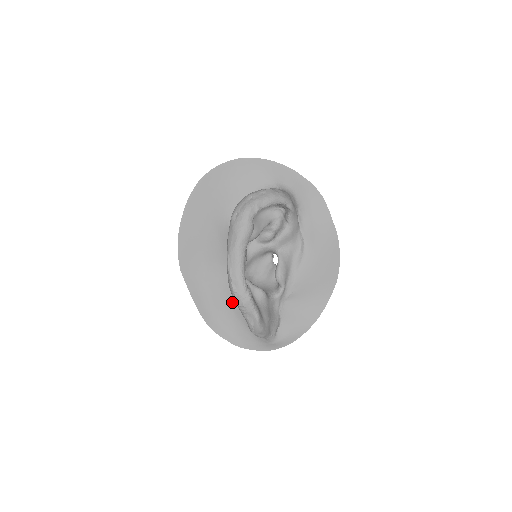
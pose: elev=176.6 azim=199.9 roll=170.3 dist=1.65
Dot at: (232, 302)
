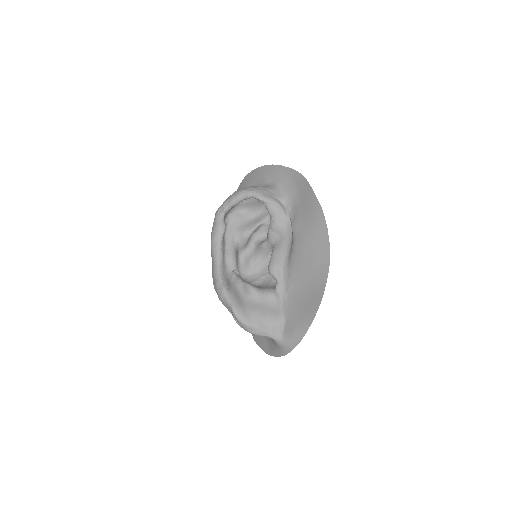
Dot at: occluded
